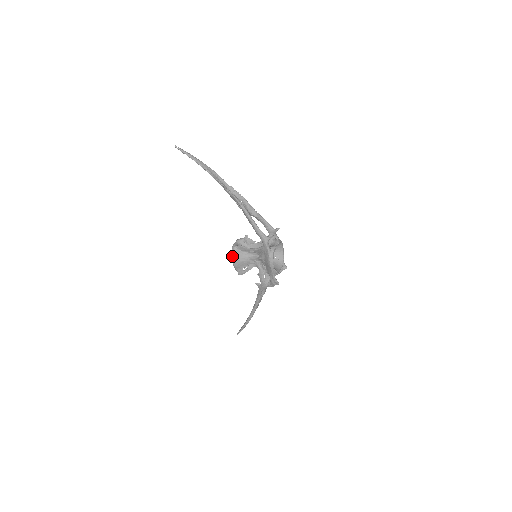
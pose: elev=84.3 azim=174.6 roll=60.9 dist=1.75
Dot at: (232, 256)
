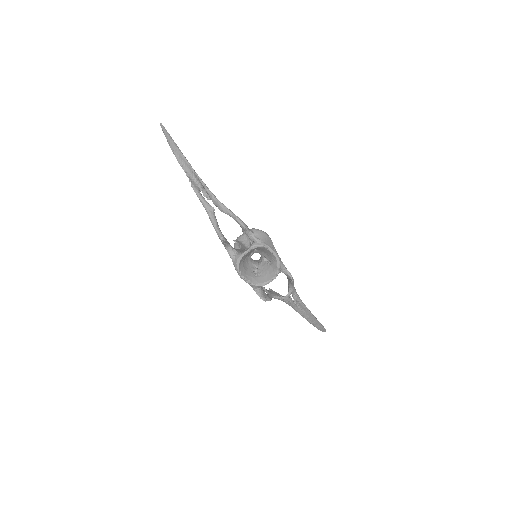
Dot at: occluded
